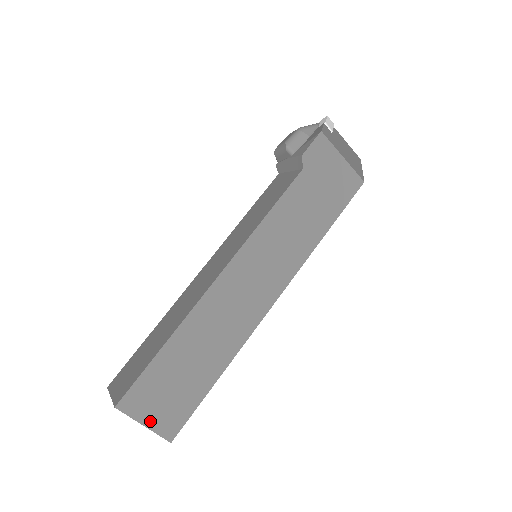
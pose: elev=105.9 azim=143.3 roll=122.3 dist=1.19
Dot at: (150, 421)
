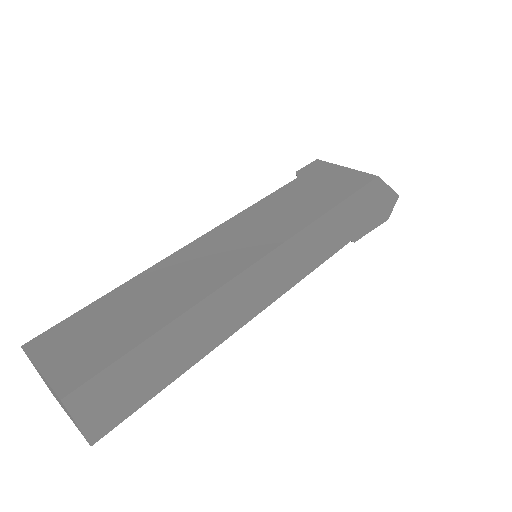
Dot at: (50, 367)
